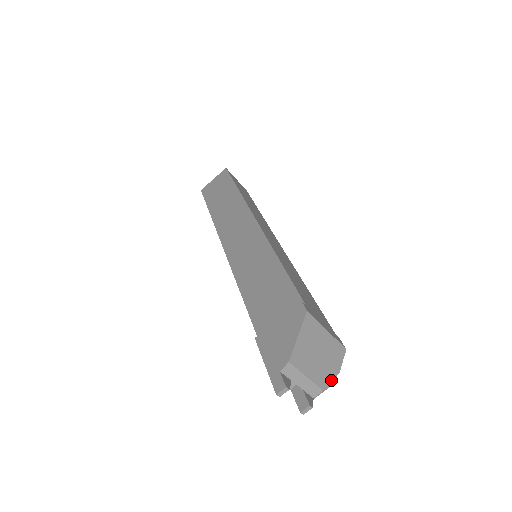
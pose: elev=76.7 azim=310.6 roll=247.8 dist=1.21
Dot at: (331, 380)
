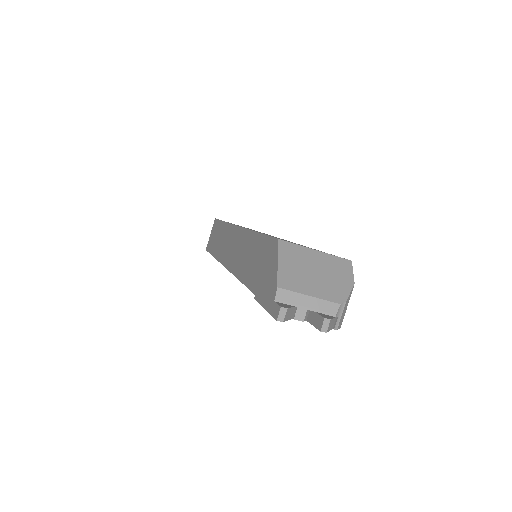
Dot at: (347, 293)
